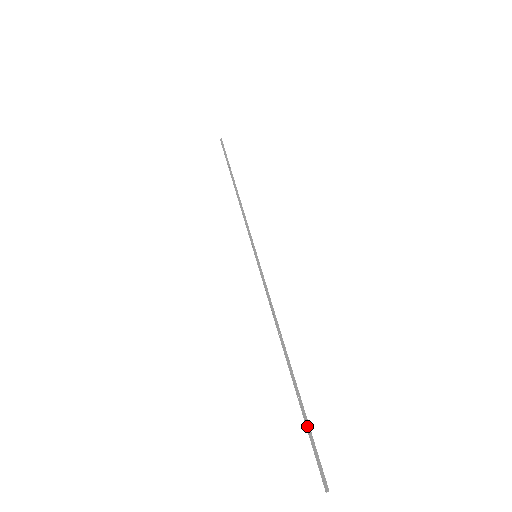
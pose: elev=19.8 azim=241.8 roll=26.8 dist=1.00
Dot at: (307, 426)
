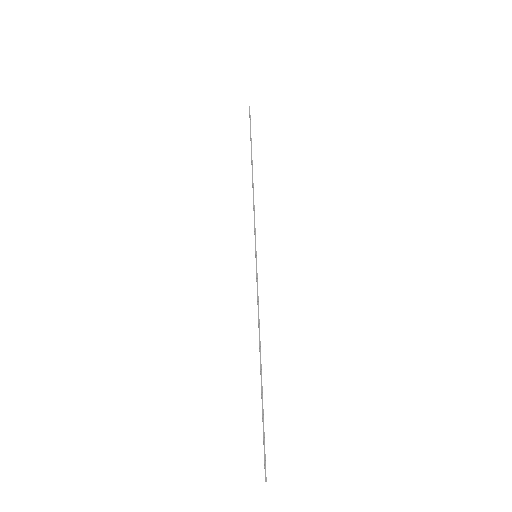
Dot at: occluded
